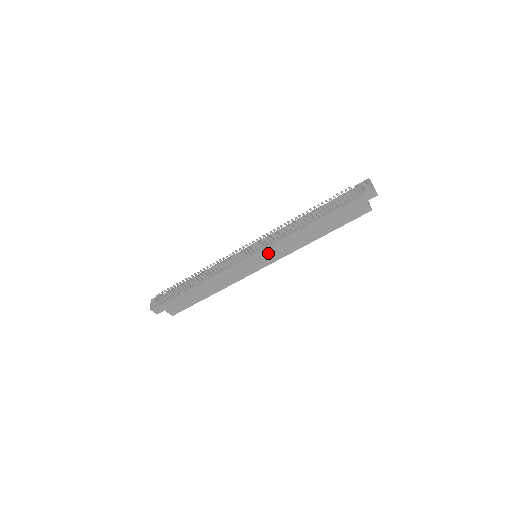
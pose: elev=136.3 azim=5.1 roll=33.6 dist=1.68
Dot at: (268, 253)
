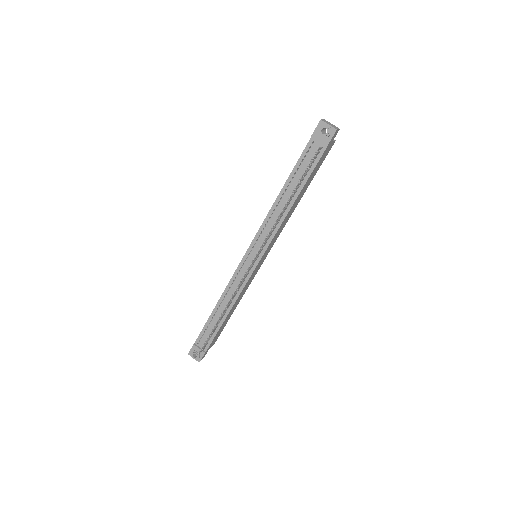
Dot at: (269, 248)
